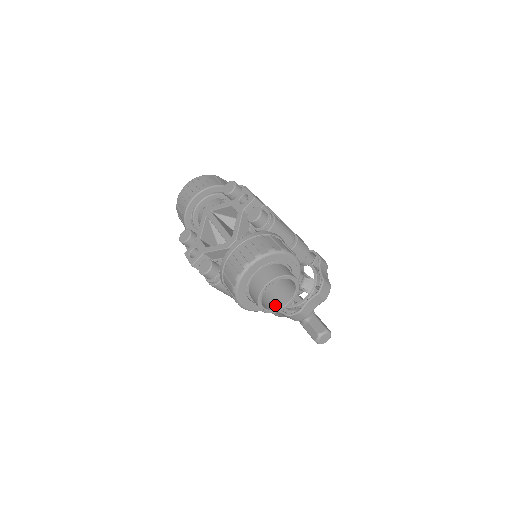
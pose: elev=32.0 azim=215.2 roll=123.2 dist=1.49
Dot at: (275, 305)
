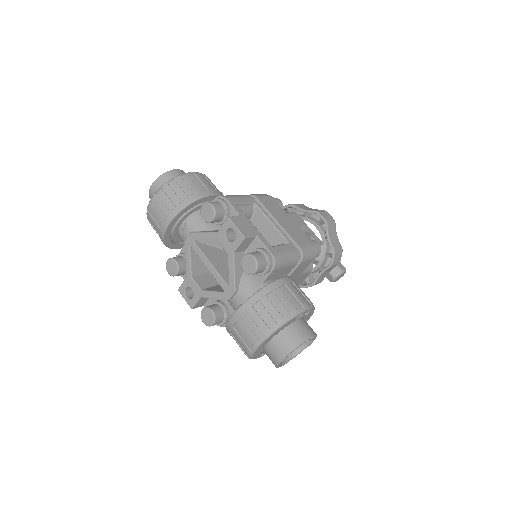
Dot at: occluded
